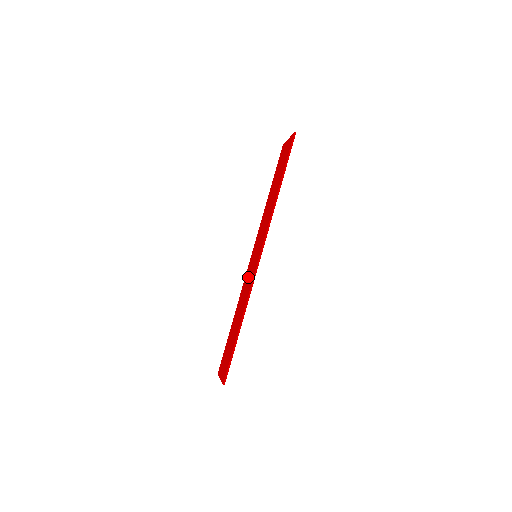
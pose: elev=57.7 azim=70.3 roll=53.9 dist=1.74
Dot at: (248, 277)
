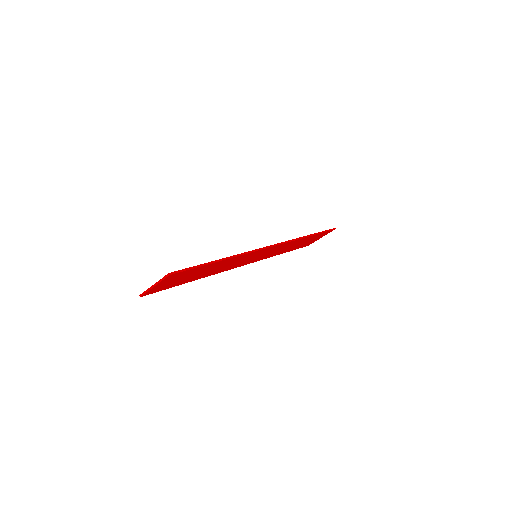
Dot at: occluded
